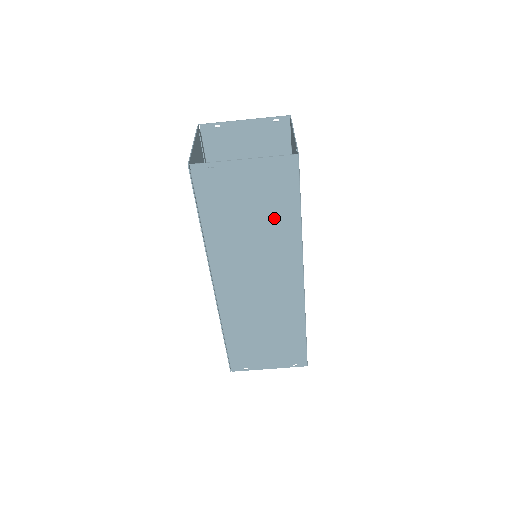
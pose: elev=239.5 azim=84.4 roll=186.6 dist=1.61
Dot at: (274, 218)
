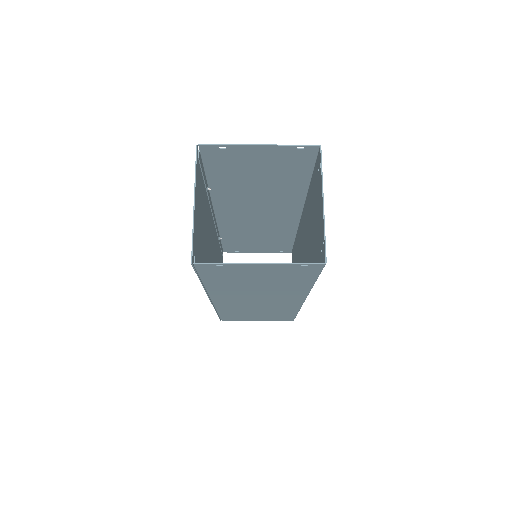
Dot at: (285, 283)
